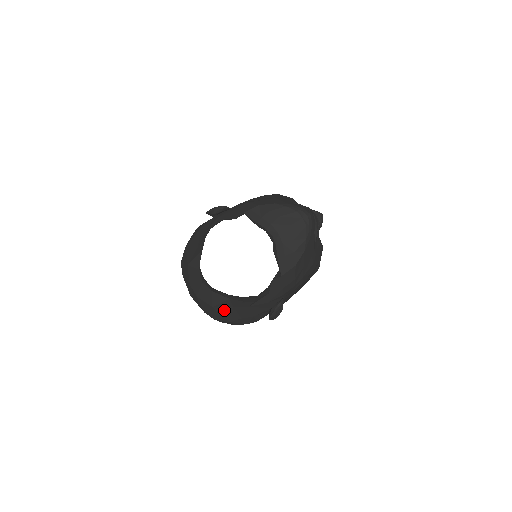
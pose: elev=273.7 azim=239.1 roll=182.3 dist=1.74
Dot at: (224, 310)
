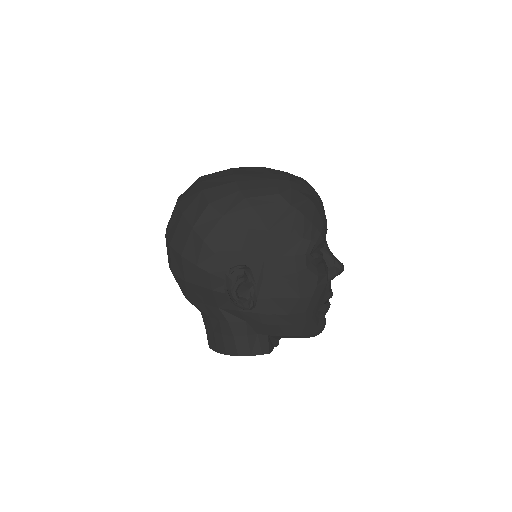
Dot at: occluded
